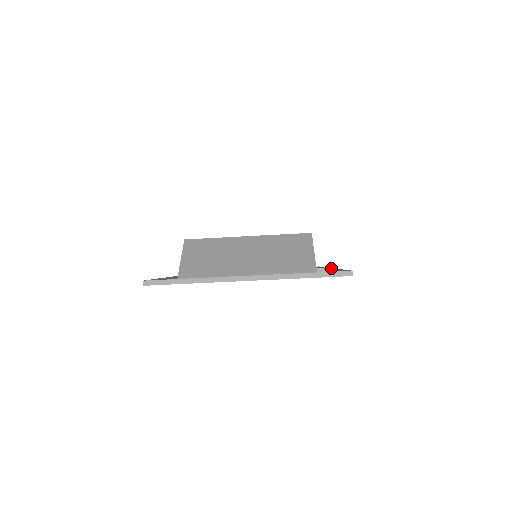
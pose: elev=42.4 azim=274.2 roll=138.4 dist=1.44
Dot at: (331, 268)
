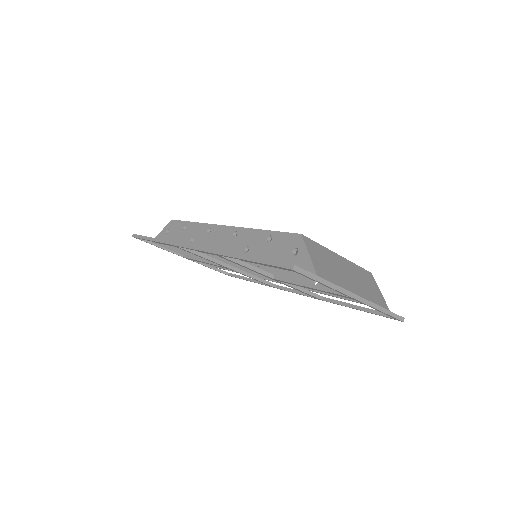
Dot at: occluded
